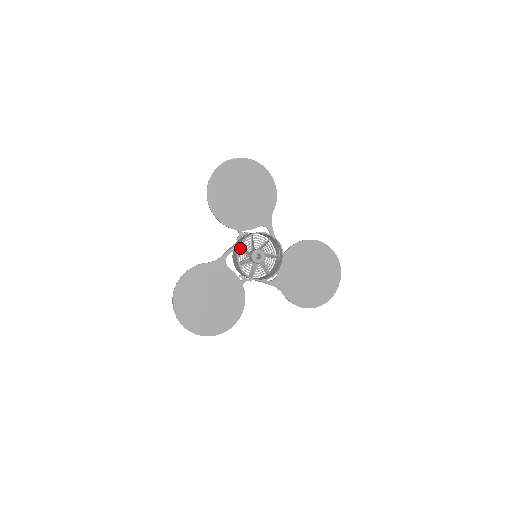
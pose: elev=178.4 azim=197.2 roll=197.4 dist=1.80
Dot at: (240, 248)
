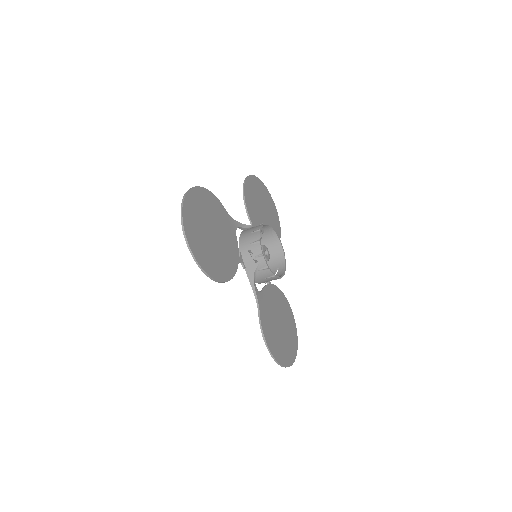
Dot at: occluded
